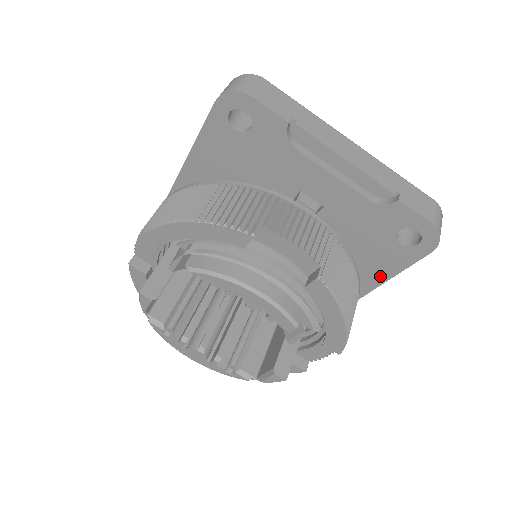
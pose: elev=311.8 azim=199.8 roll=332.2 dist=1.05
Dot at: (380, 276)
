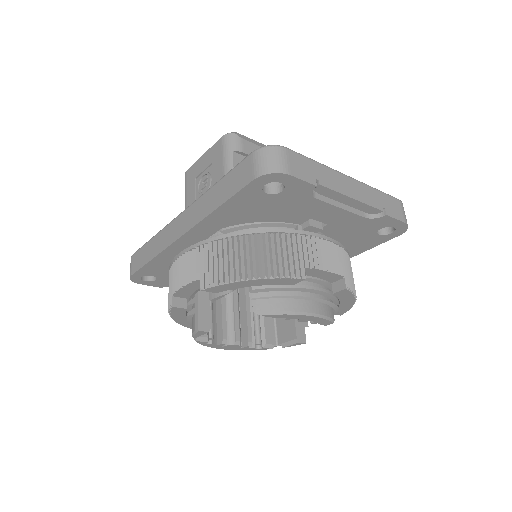
Dot at: (357, 252)
